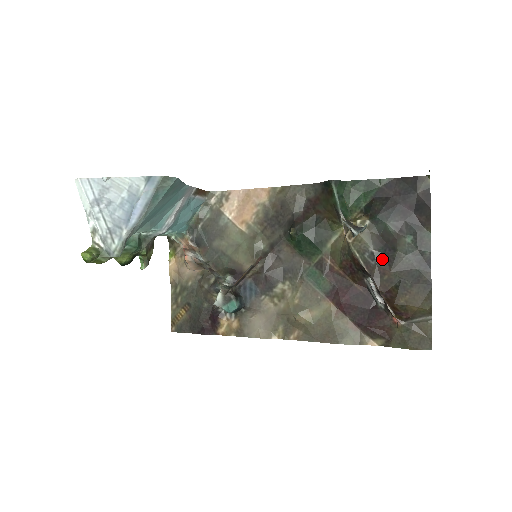
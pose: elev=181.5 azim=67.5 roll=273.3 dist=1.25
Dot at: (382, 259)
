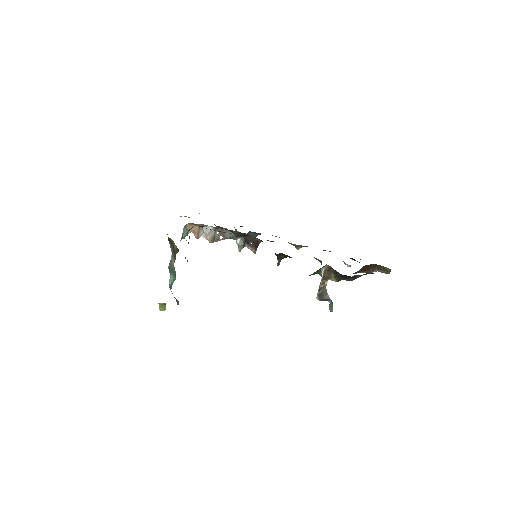
Dot at: occluded
